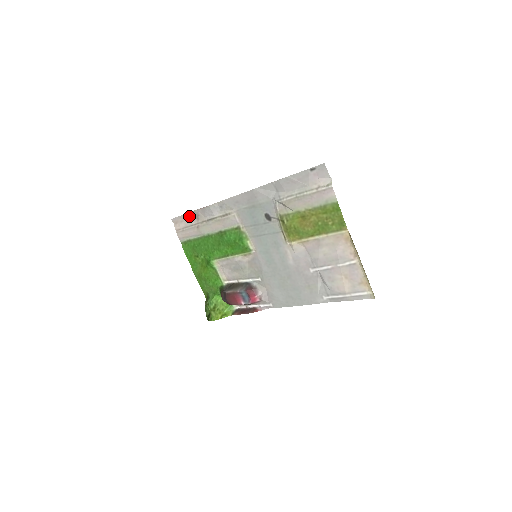
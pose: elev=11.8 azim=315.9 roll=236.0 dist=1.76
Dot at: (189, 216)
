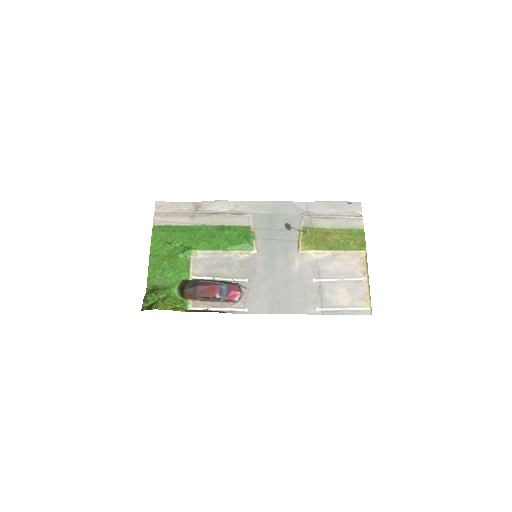
Dot at: (186, 204)
